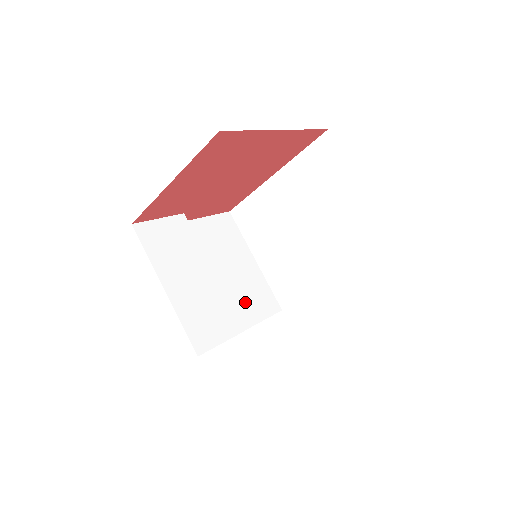
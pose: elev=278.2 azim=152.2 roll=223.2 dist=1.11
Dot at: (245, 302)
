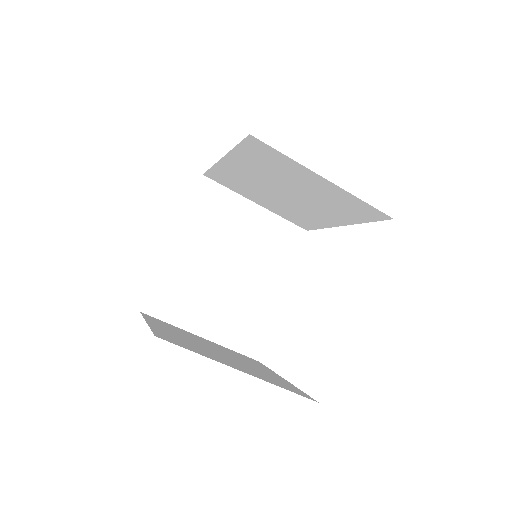
Dot at: (270, 259)
